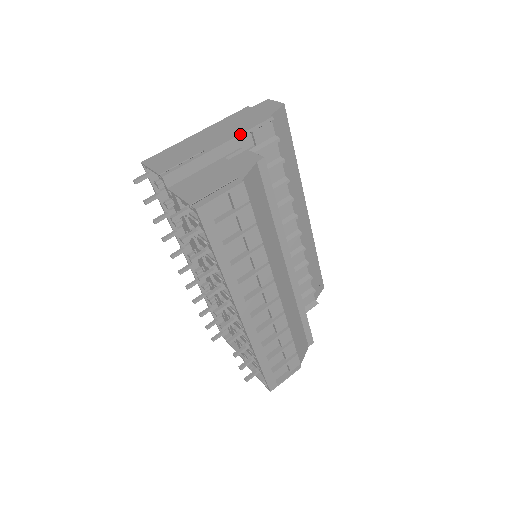
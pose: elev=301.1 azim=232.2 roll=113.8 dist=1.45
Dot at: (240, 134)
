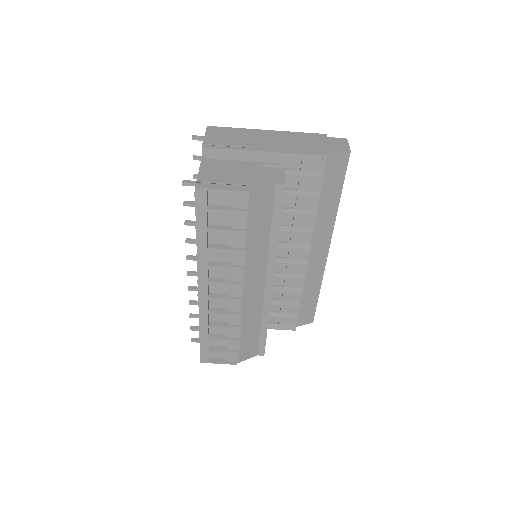
Dot at: (288, 153)
